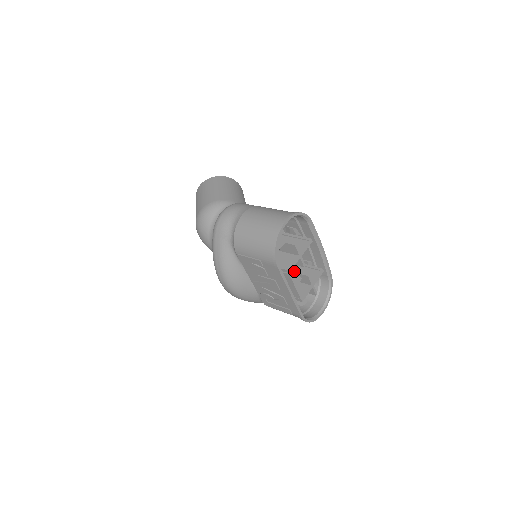
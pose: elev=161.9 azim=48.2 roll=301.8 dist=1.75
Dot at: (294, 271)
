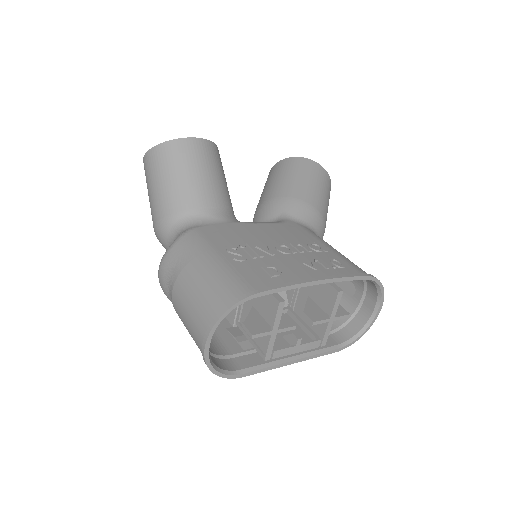
Dot at: occluded
